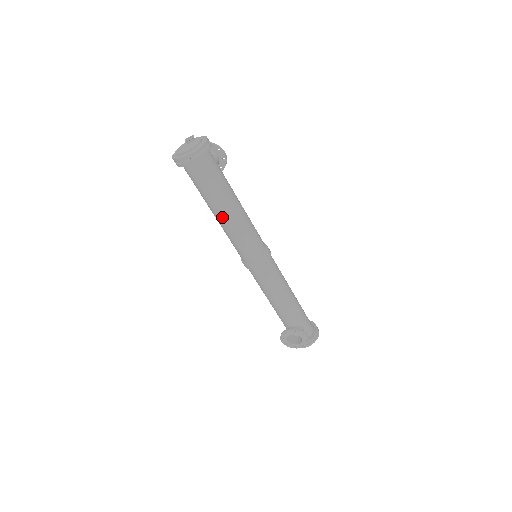
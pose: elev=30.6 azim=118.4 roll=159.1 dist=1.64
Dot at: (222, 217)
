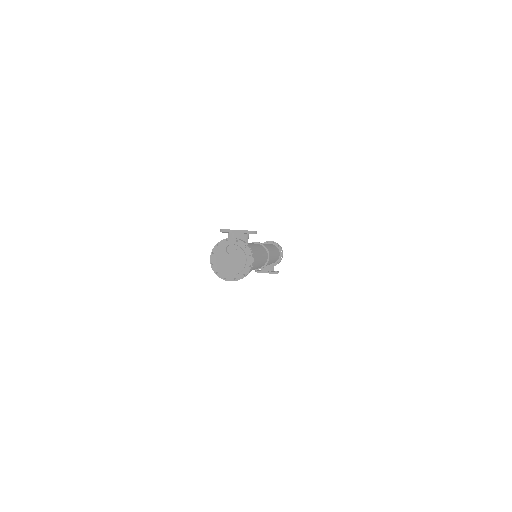
Dot at: occluded
